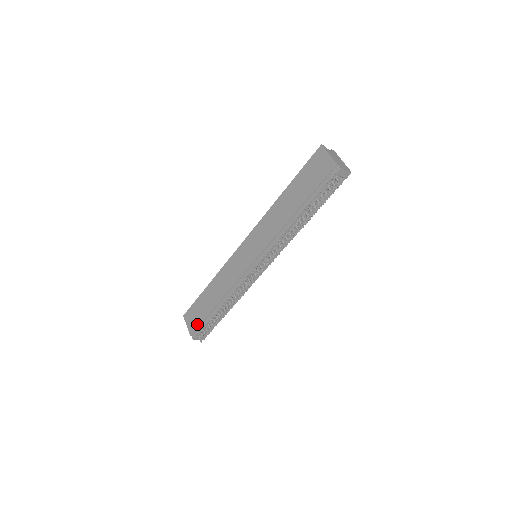
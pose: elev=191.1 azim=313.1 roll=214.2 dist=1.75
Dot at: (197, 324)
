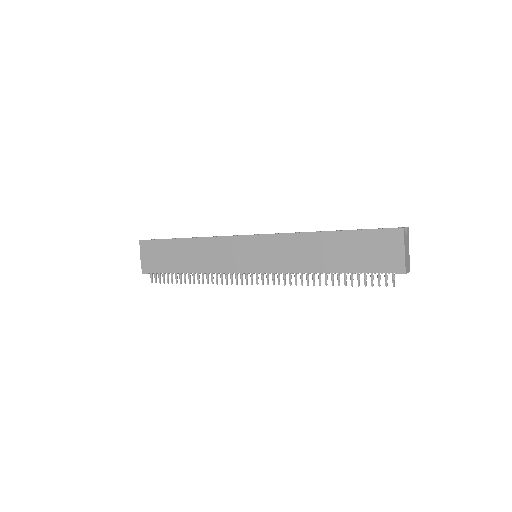
Dot at: (154, 265)
